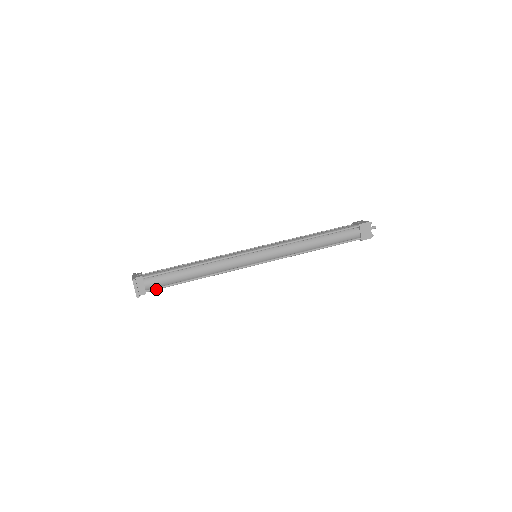
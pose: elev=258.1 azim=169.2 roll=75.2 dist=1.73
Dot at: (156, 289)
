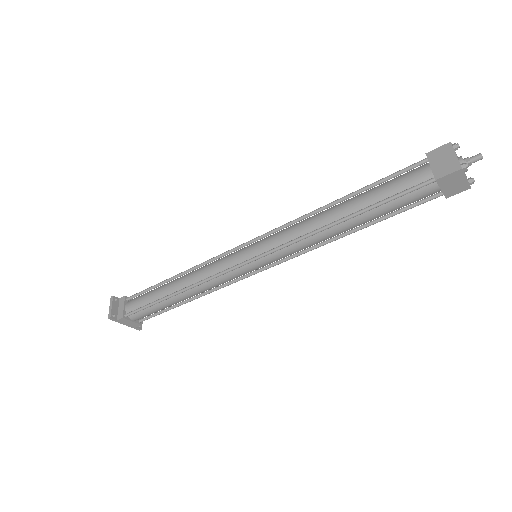
Dot at: (134, 312)
